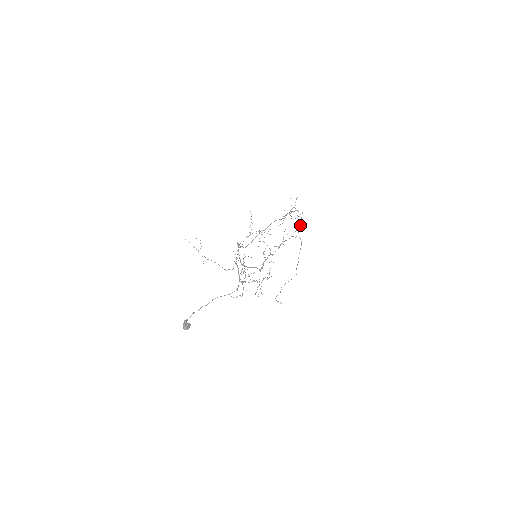
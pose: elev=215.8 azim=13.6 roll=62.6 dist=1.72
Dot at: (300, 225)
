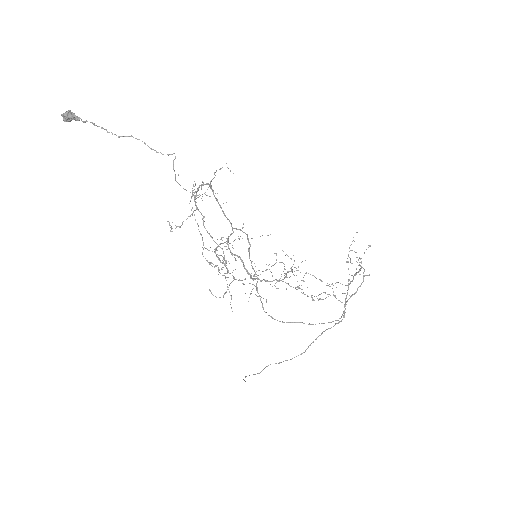
Dot at: (356, 291)
